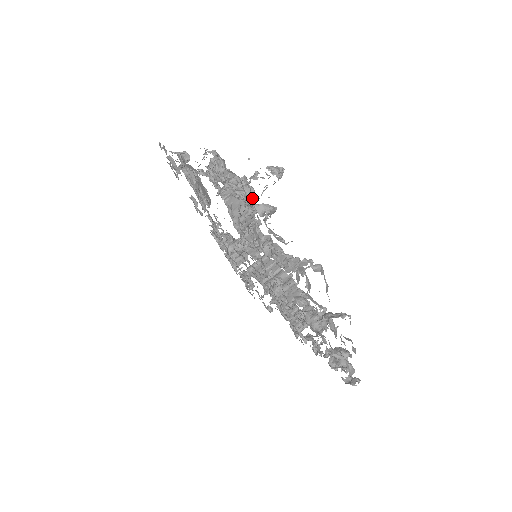
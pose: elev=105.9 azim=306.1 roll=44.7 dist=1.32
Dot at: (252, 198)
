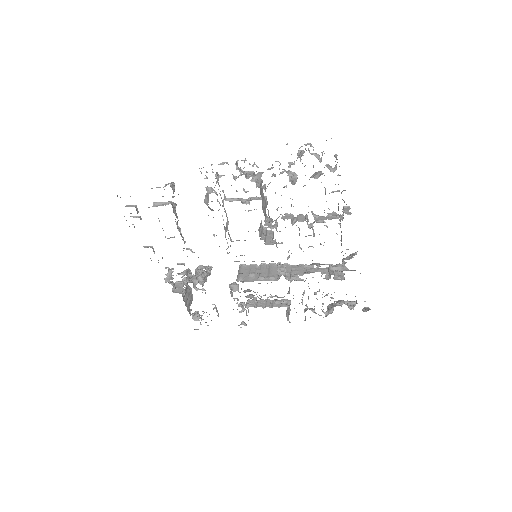
Dot at: occluded
